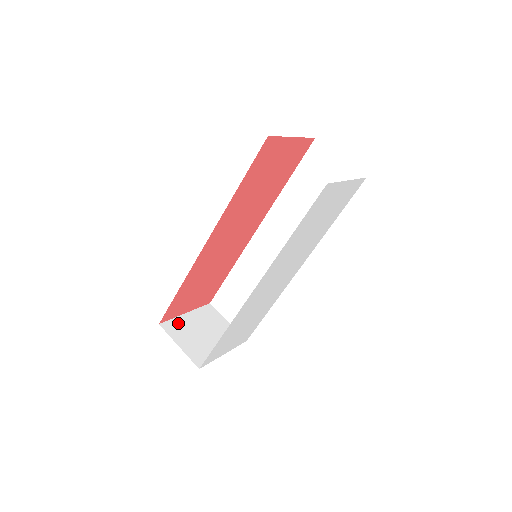
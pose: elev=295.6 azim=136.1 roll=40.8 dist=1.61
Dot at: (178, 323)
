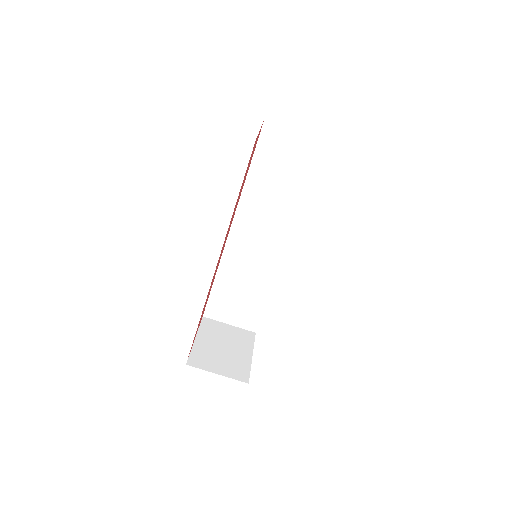
Dot at: (198, 353)
